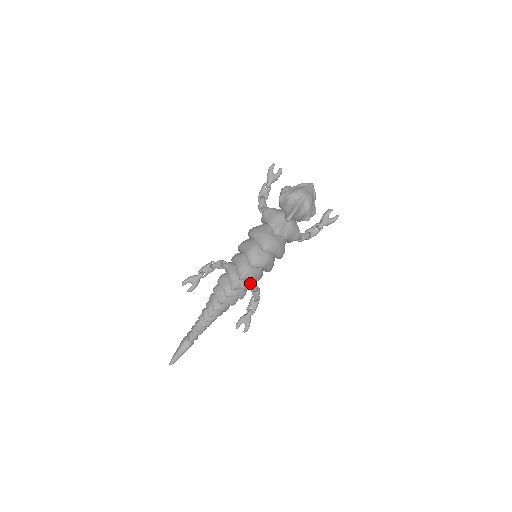
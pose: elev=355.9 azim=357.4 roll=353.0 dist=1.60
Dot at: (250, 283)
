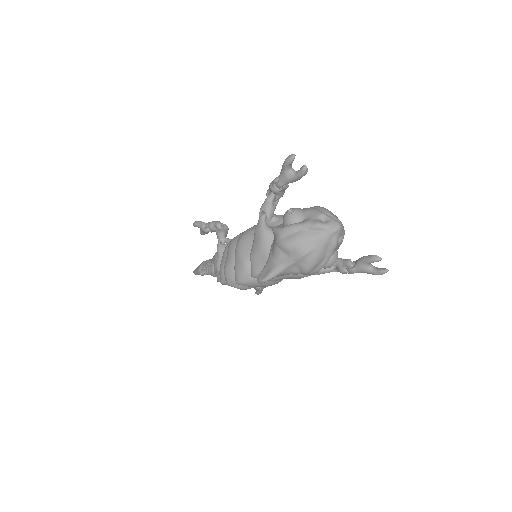
Dot at: occluded
